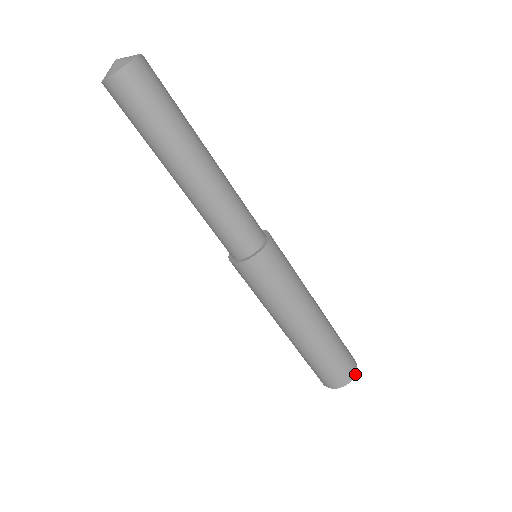
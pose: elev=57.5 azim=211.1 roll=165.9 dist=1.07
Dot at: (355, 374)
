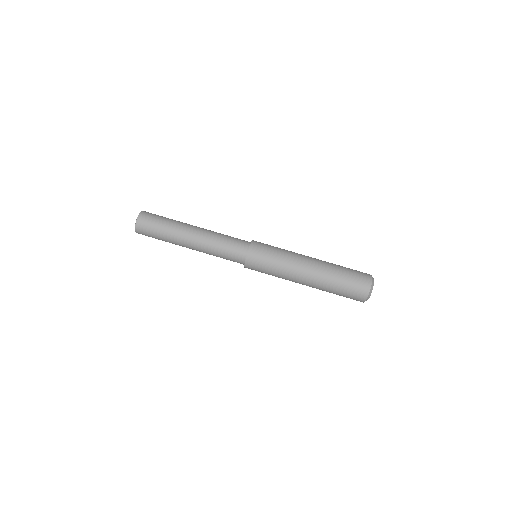
Dot at: occluded
